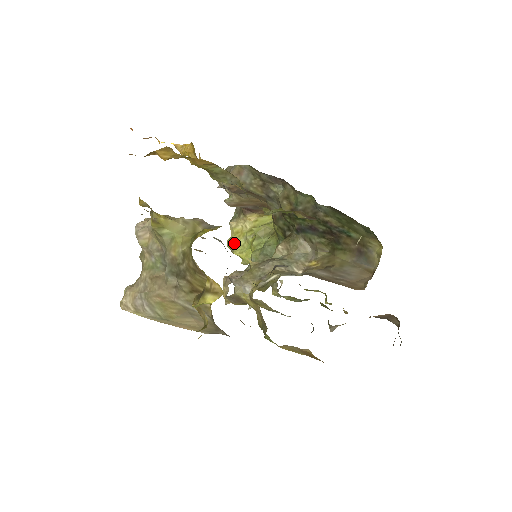
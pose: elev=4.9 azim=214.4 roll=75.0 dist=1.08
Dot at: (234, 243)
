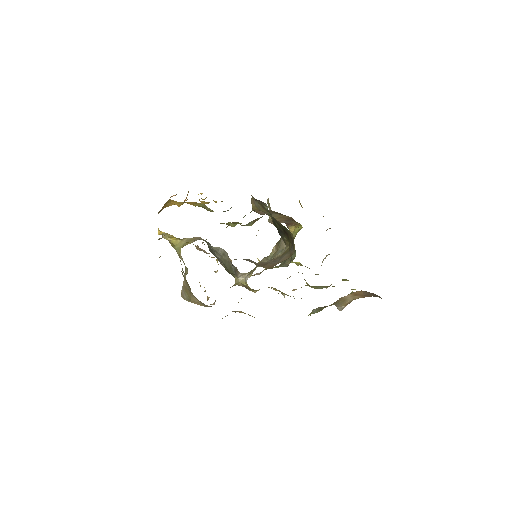
Dot at: occluded
